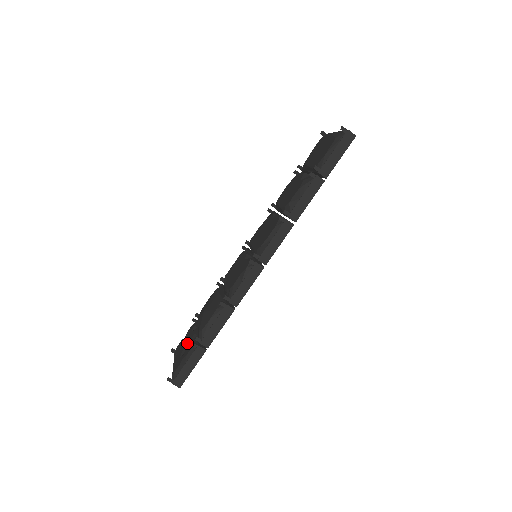
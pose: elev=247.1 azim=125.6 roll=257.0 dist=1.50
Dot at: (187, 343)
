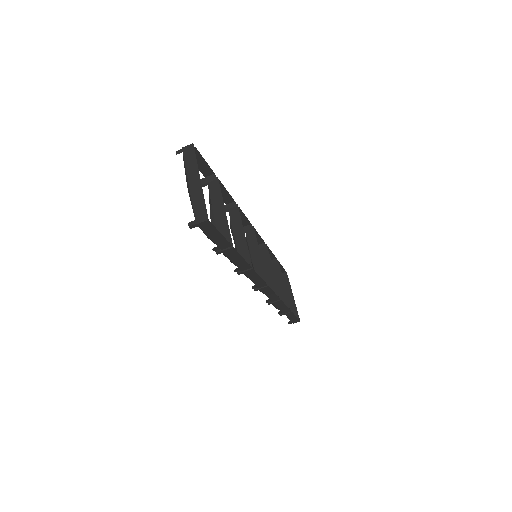
Dot at: occluded
